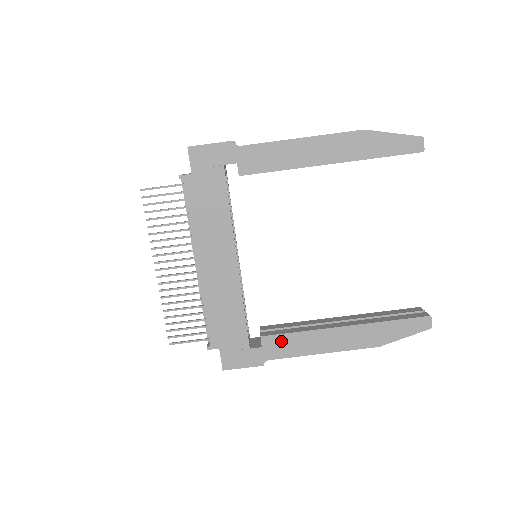
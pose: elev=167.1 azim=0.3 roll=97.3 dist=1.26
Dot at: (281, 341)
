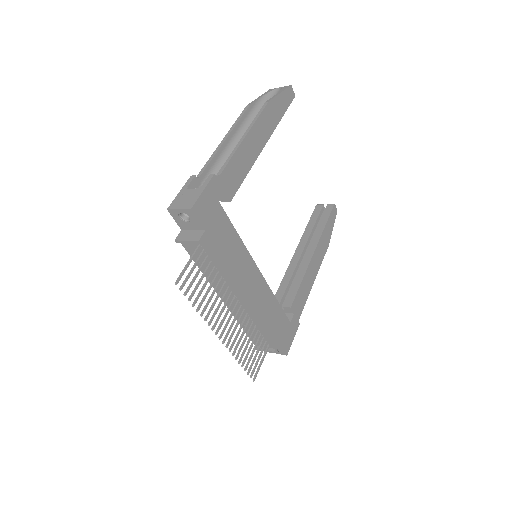
Dot at: (299, 297)
